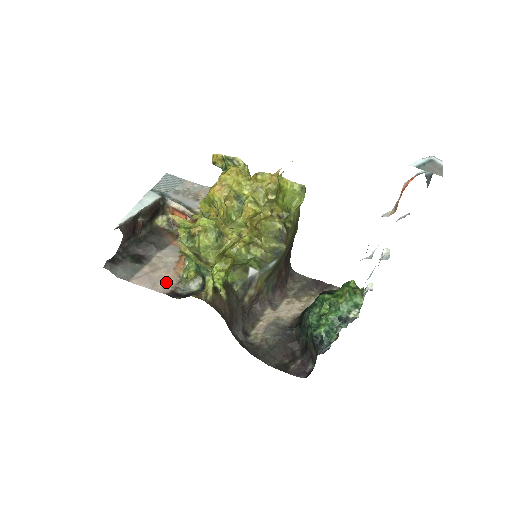
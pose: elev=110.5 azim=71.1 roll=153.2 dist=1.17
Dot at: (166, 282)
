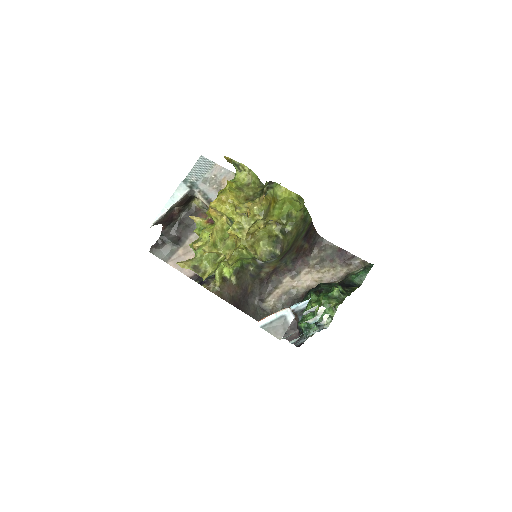
Dot at: occluded
